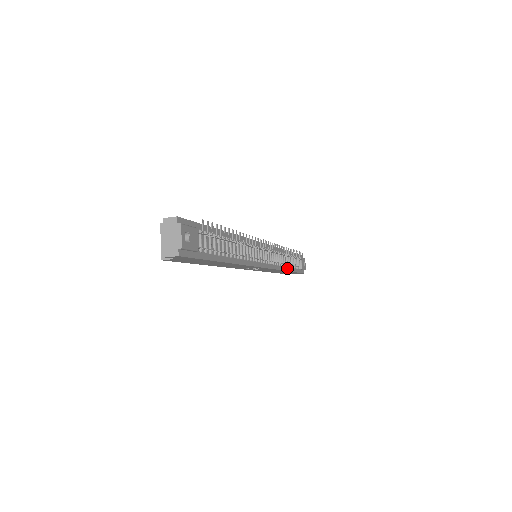
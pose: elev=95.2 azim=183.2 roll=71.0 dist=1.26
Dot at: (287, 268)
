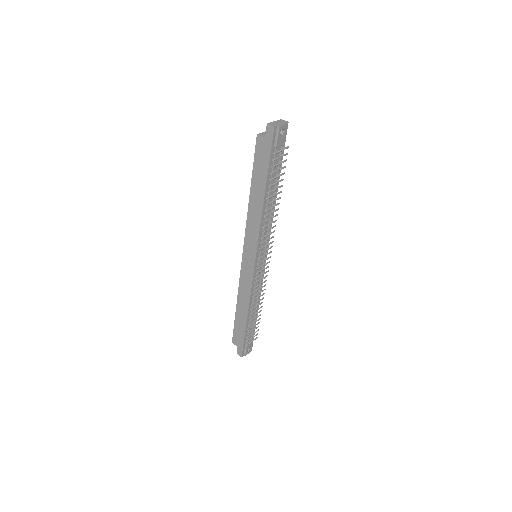
Dot at: (249, 312)
